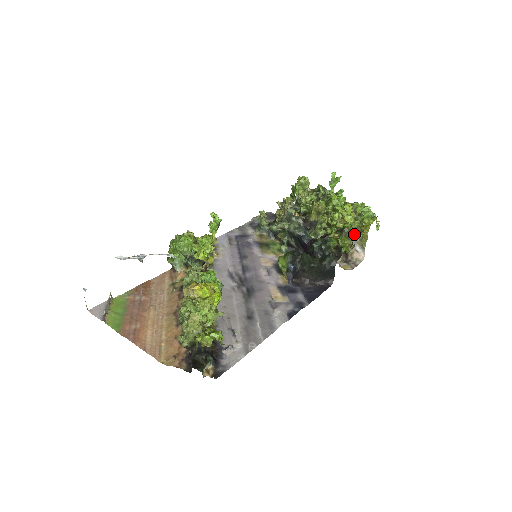
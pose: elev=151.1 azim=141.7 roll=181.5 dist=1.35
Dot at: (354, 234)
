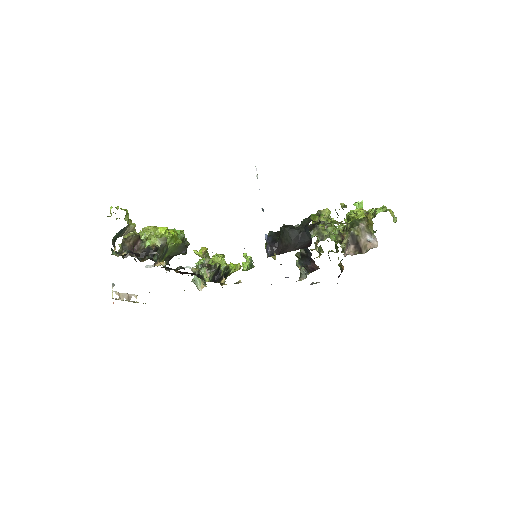
Dot at: (360, 224)
